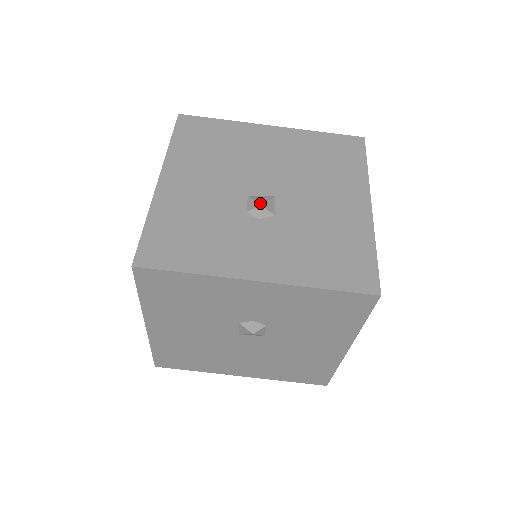
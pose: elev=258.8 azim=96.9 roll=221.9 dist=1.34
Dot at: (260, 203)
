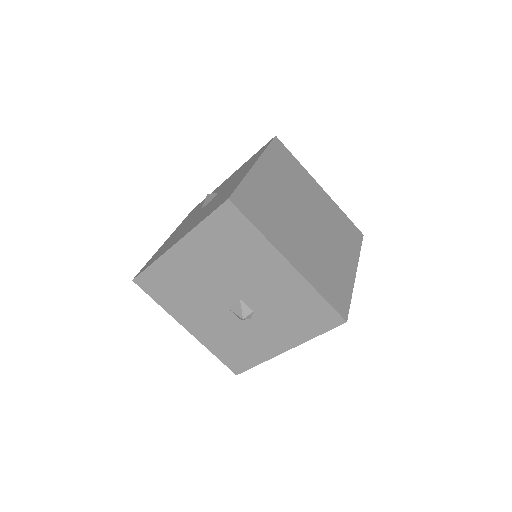
Dot at: (241, 317)
